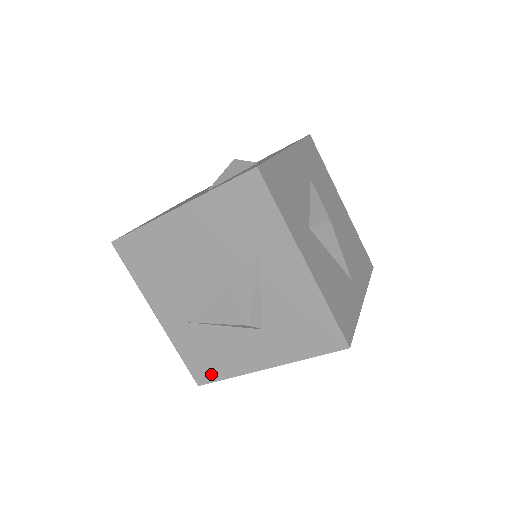
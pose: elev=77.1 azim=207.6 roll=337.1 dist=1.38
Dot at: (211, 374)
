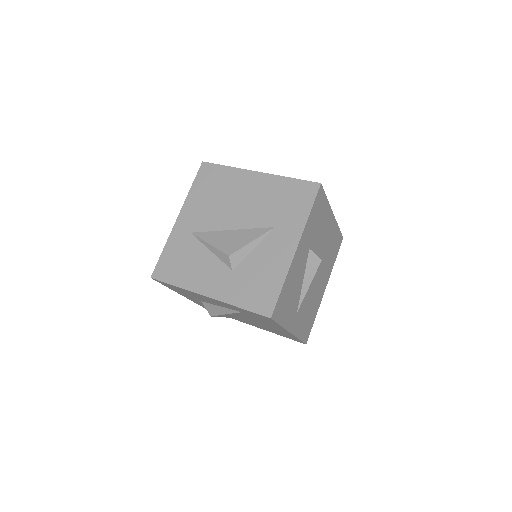
Dot at: (168, 275)
